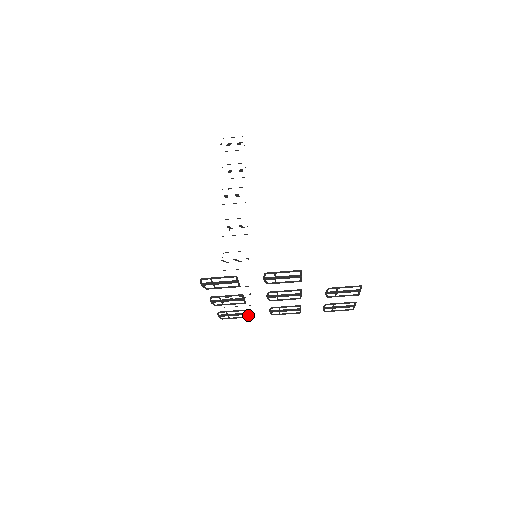
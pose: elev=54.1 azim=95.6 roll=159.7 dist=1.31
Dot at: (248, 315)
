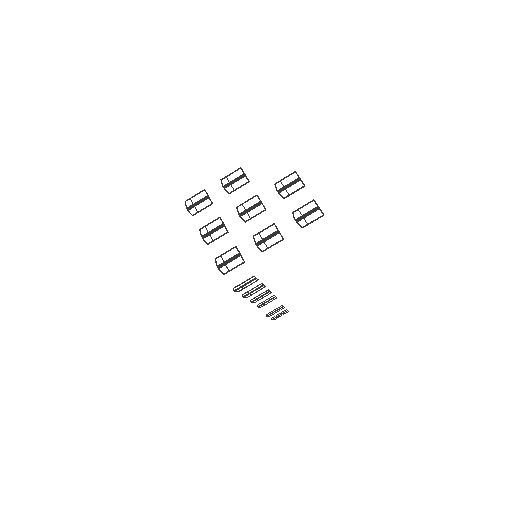
Dot at: occluded
